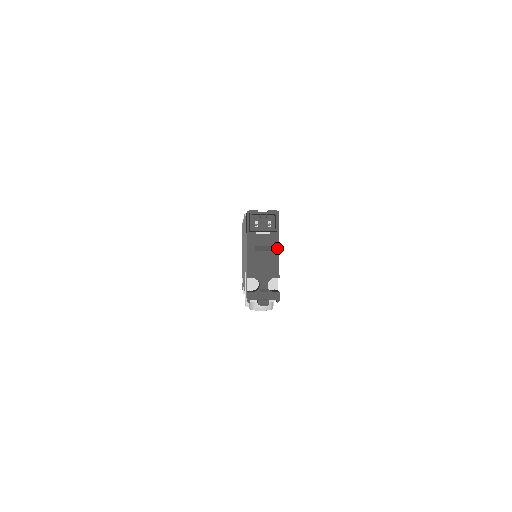
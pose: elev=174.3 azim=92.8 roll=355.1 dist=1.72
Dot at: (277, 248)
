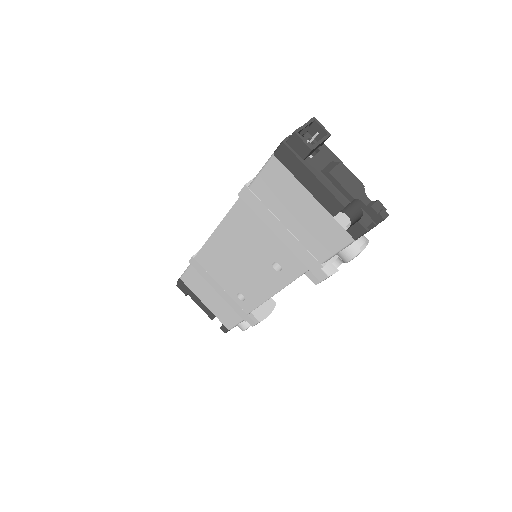
Dot at: (337, 160)
